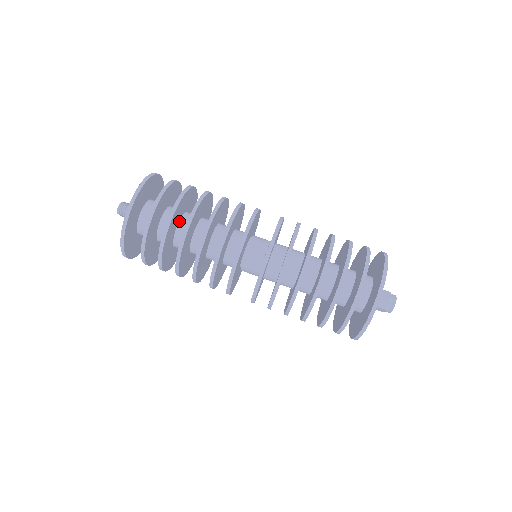
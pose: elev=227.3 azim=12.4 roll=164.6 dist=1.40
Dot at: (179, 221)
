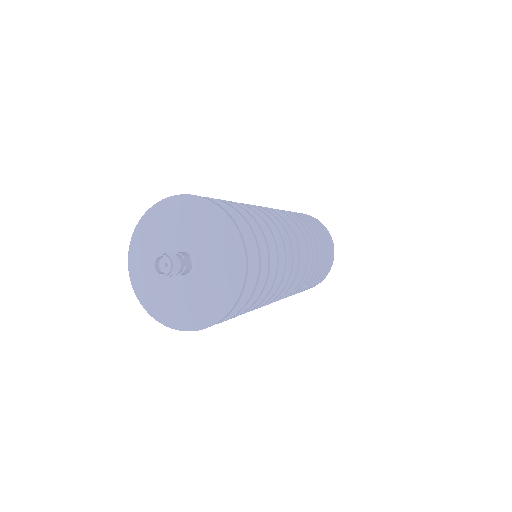
Dot at: occluded
